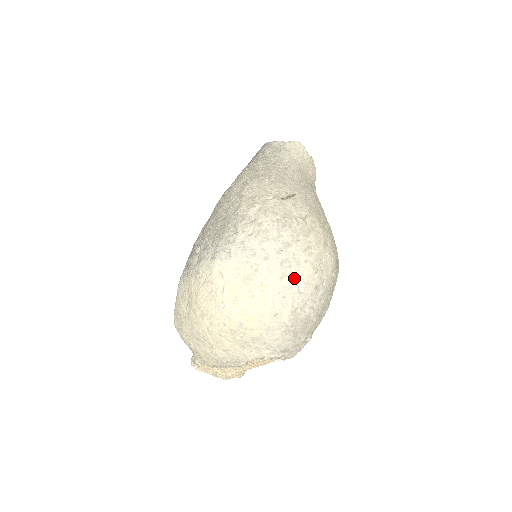
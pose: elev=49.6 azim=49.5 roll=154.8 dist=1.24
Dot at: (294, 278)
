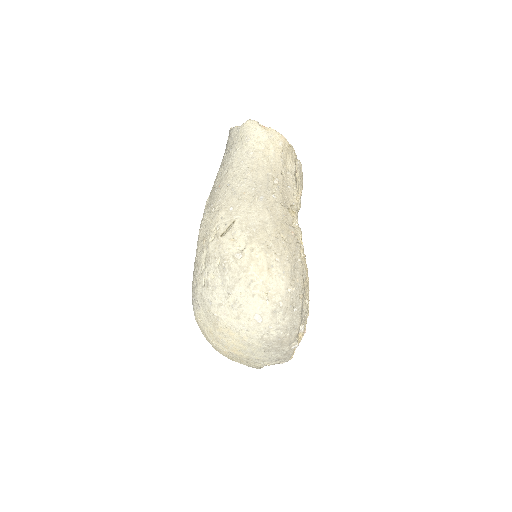
Dot at: (248, 314)
